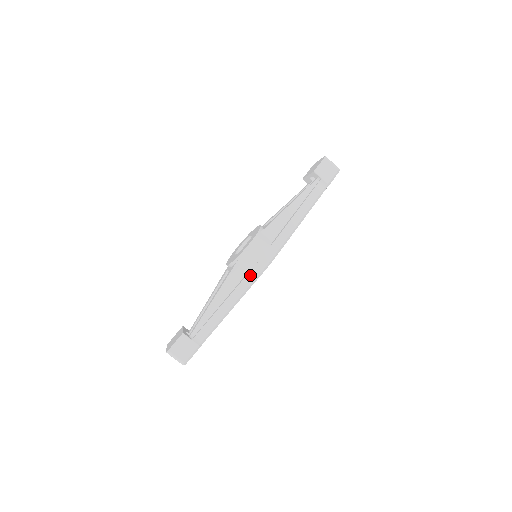
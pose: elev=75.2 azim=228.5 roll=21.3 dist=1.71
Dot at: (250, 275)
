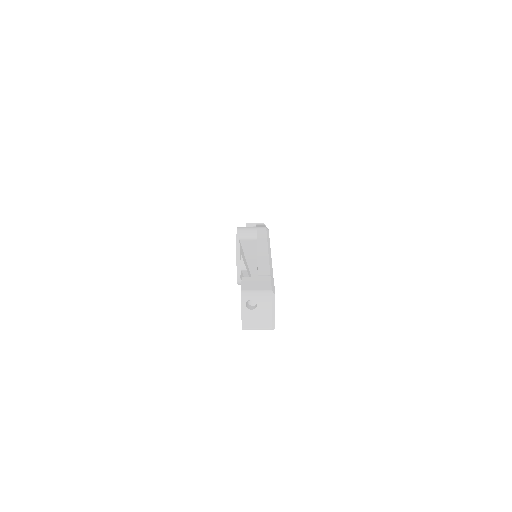
Dot at: (259, 236)
